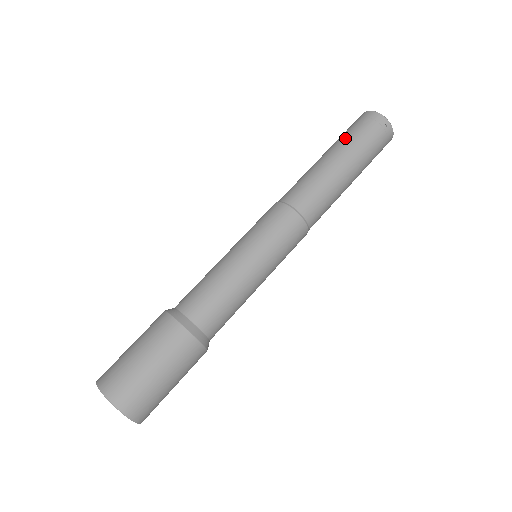
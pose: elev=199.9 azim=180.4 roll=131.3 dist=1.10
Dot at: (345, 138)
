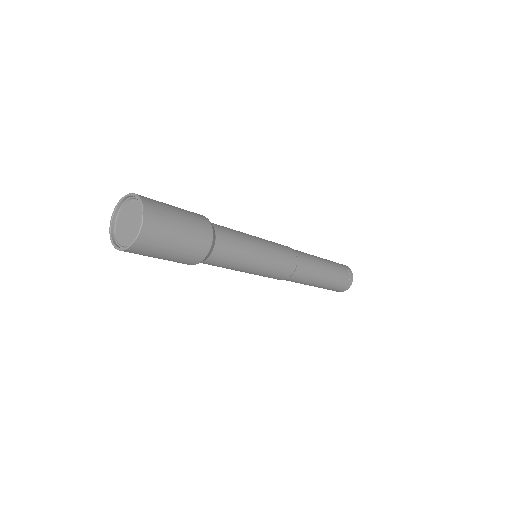
Dot at: (334, 263)
